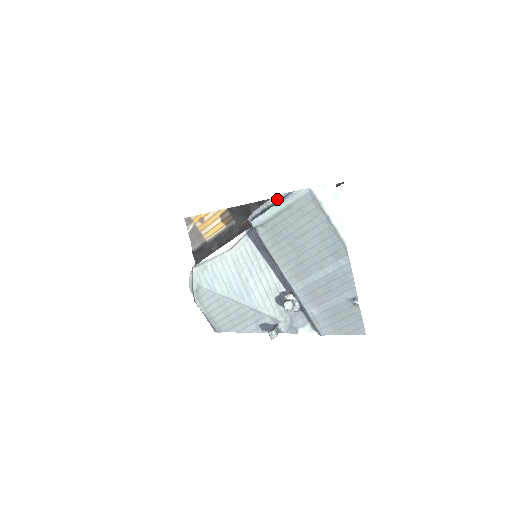
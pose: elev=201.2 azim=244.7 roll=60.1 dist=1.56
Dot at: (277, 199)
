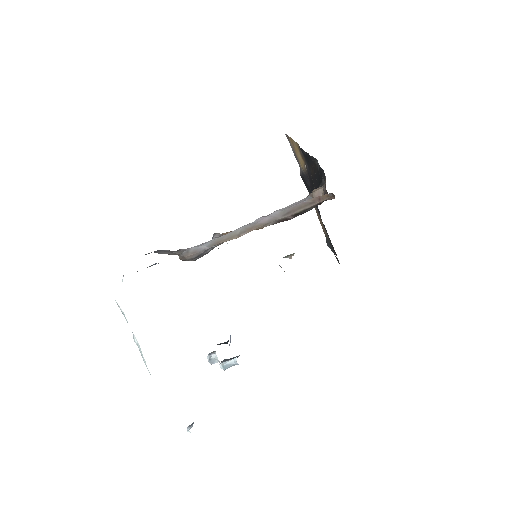
Dot at: occluded
